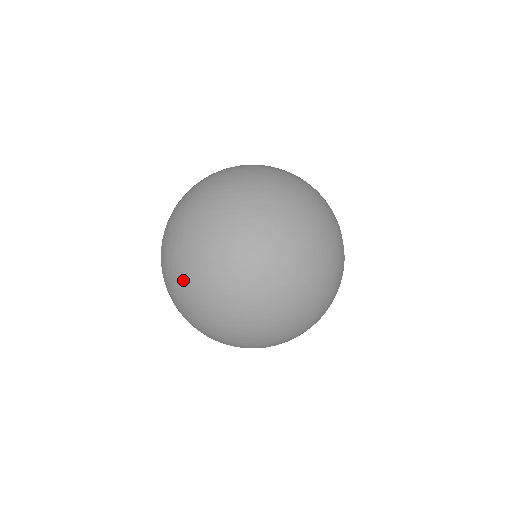
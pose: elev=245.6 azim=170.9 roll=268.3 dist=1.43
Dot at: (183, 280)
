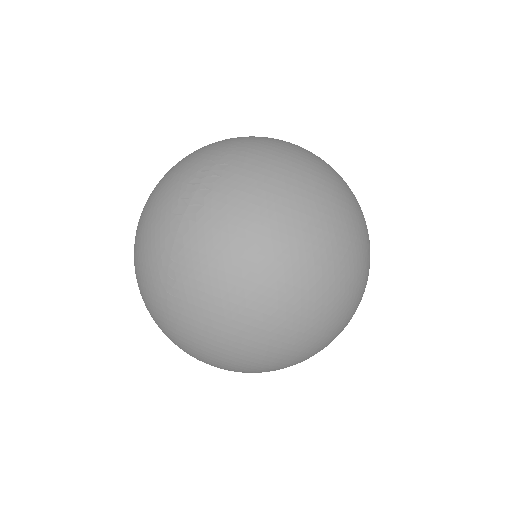
Dot at: (209, 210)
